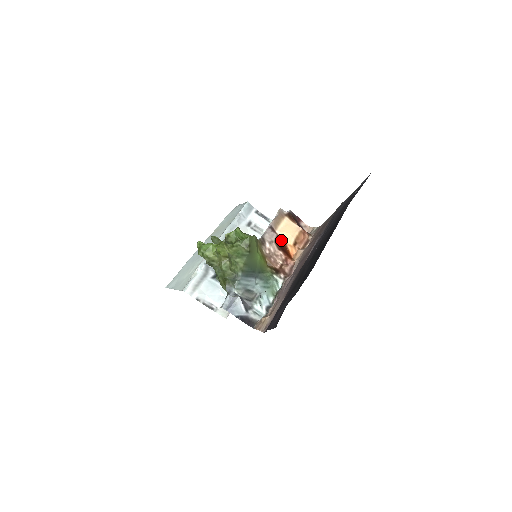
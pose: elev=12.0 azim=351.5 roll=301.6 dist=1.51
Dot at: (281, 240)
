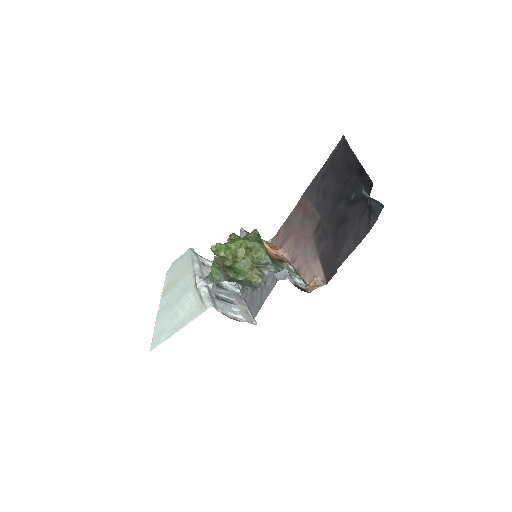
Dot at: occluded
